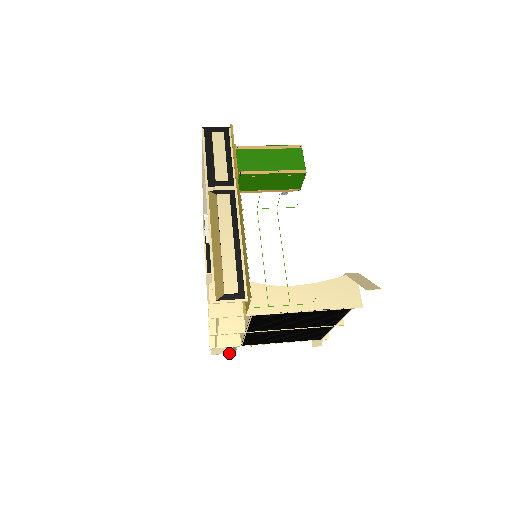
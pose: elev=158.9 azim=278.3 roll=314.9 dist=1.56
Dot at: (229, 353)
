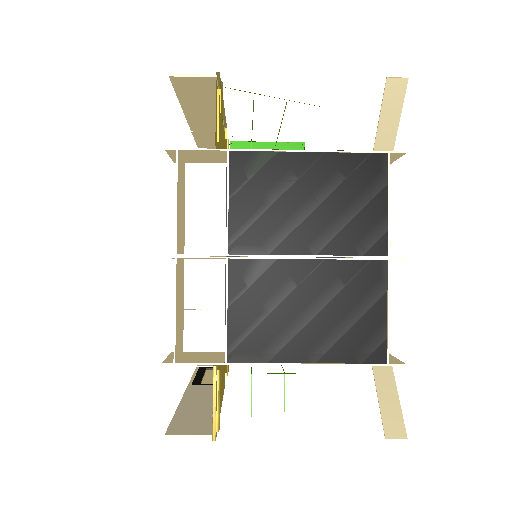
Dot at: (204, 435)
